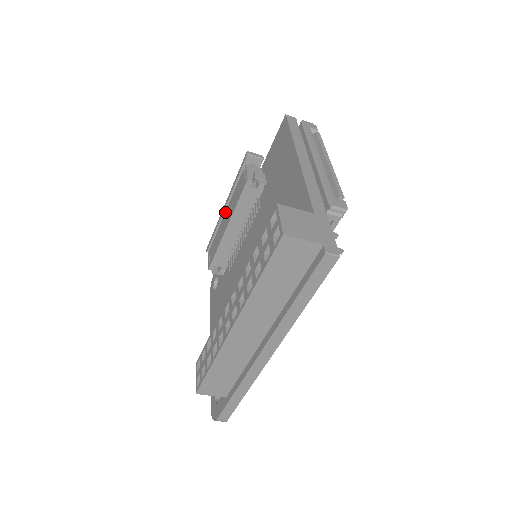
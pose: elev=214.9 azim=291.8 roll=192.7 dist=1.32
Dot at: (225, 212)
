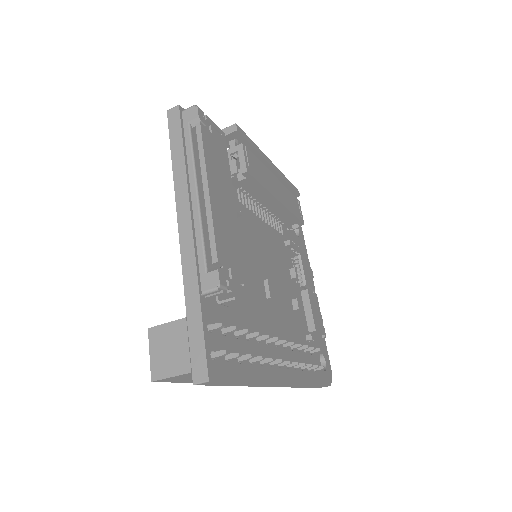
Dot at: occluded
